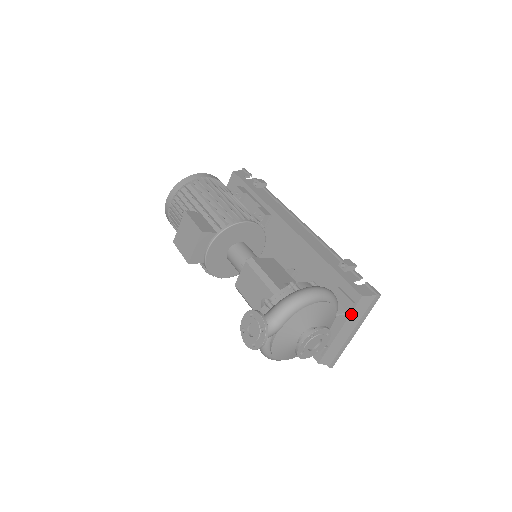
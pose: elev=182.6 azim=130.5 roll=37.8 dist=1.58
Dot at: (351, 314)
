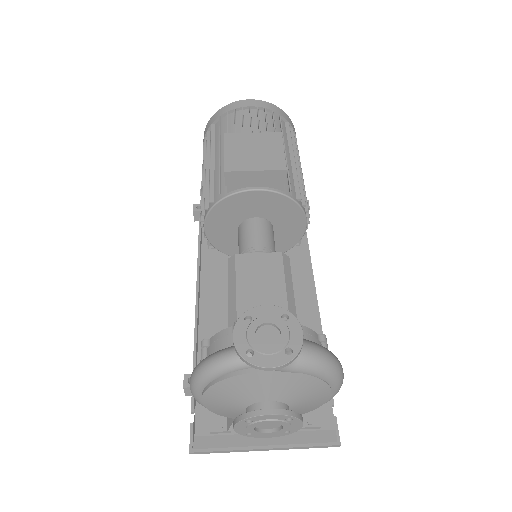
Dot at: (300, 431)
